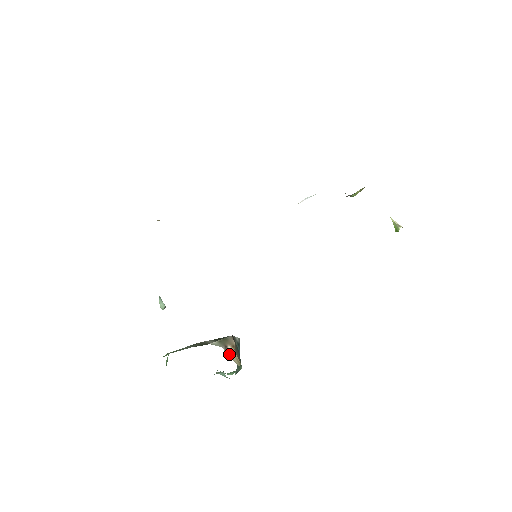
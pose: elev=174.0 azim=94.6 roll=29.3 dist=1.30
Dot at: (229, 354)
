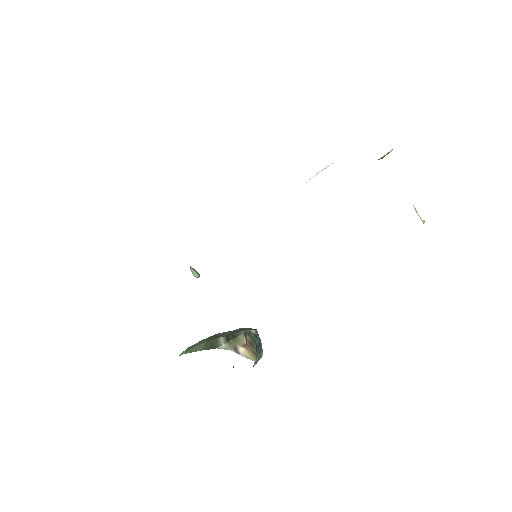
Dot at: (241, 353)
